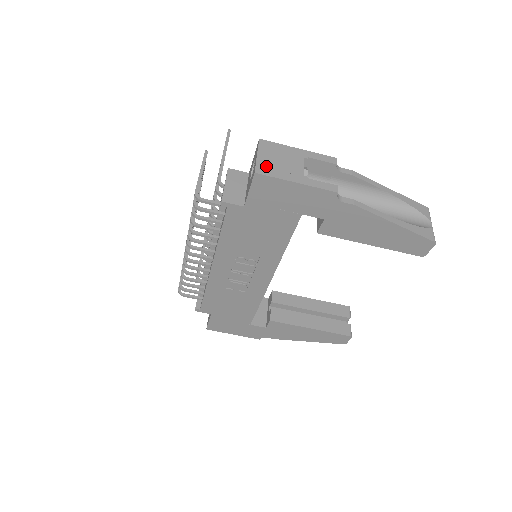
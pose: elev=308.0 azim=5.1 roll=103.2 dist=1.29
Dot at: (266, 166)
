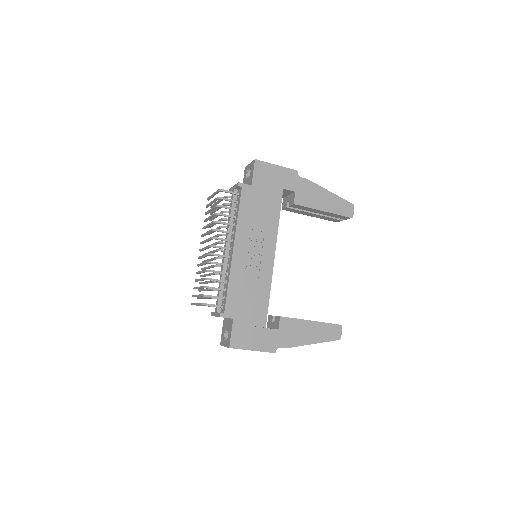
Dot at: occluded
